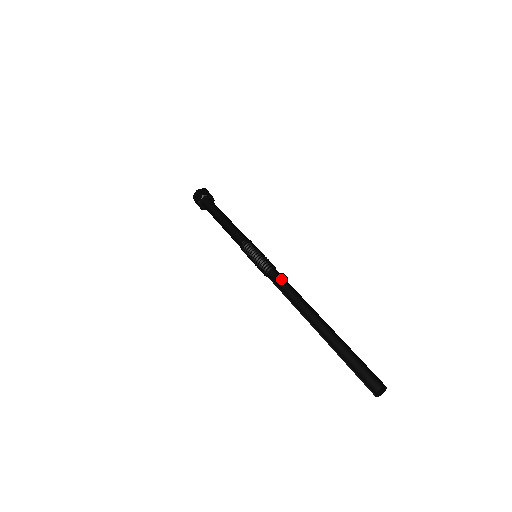
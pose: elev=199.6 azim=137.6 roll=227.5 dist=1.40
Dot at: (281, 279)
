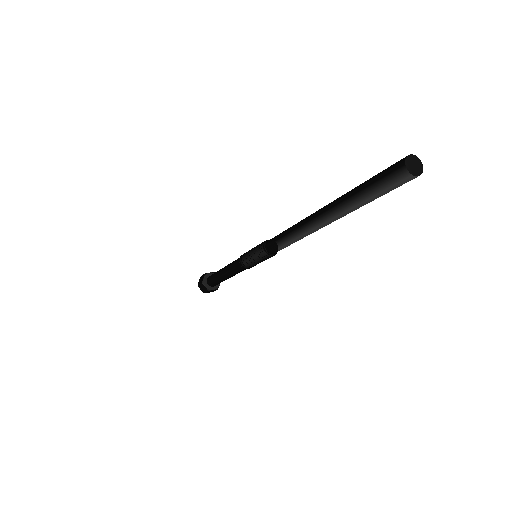
Dot at: (279, 234)
